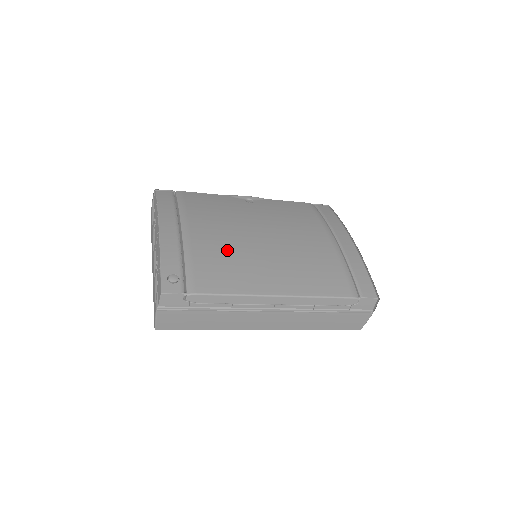
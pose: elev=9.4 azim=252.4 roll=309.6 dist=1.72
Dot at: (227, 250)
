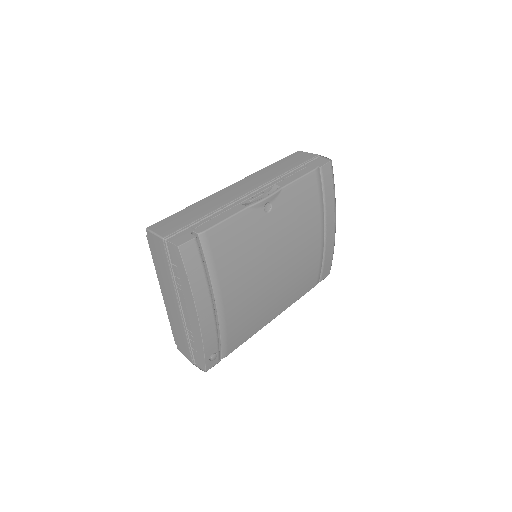
Dot at: (250, 306)
